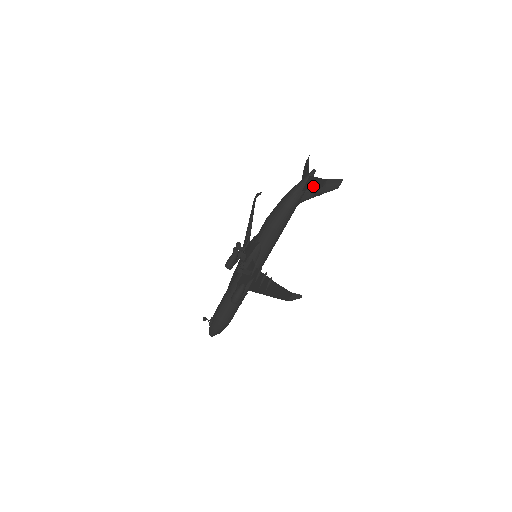
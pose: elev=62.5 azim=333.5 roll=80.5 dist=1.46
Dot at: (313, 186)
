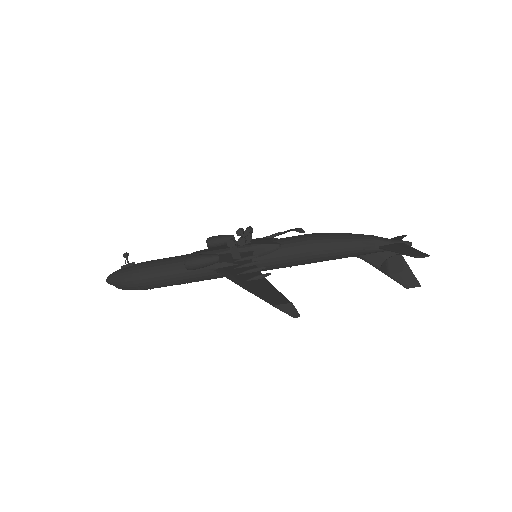
Dot at: (401, 250)
